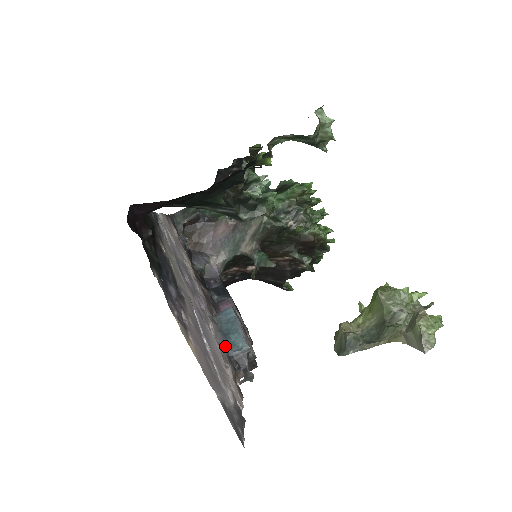
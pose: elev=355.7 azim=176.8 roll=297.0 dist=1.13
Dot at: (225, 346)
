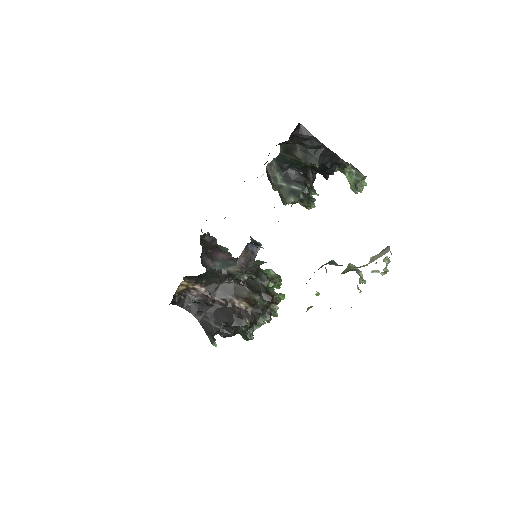
Dot at: occluded
